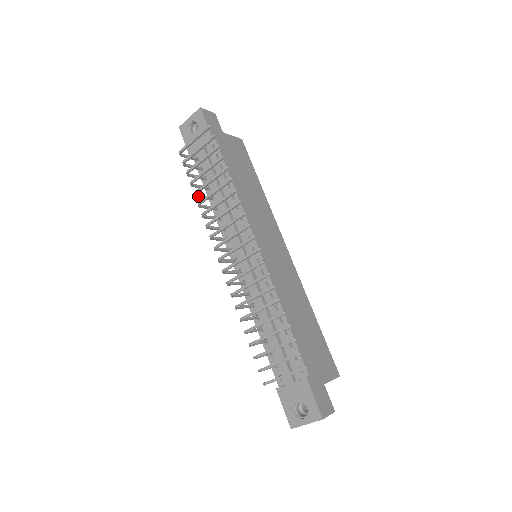
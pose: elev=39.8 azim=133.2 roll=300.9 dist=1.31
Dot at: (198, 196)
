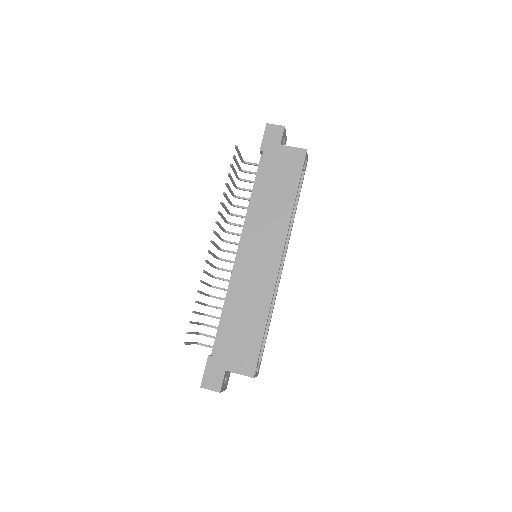
Dot at: (239, 198)
